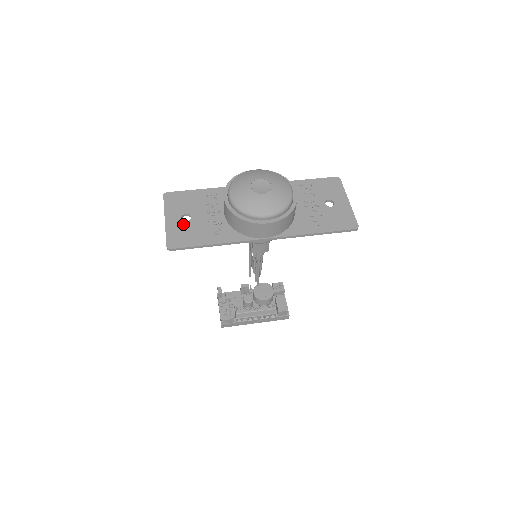
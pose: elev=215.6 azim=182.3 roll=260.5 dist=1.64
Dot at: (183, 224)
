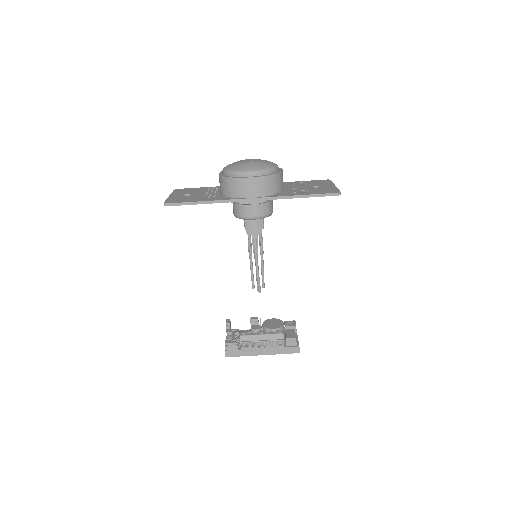
Dot at: (183, 196)
